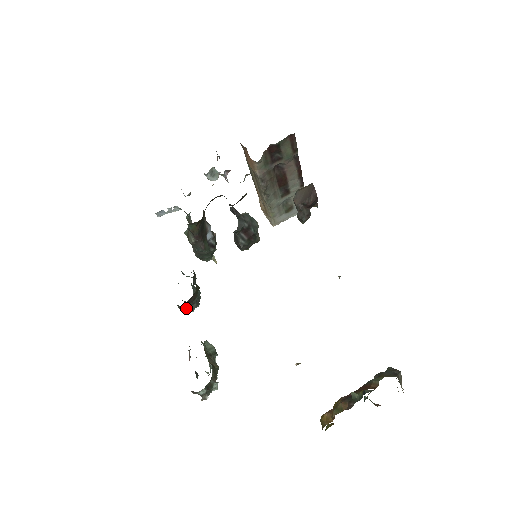
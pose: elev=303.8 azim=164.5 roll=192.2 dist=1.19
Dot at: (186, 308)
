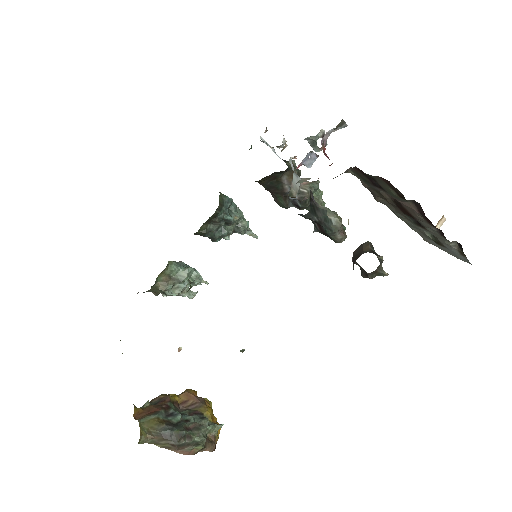
Dot at: occluded
